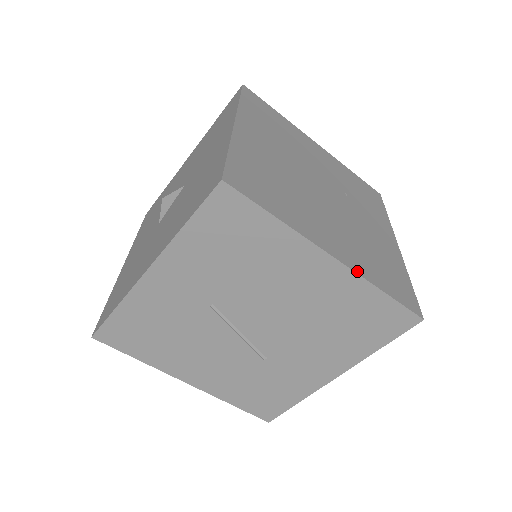
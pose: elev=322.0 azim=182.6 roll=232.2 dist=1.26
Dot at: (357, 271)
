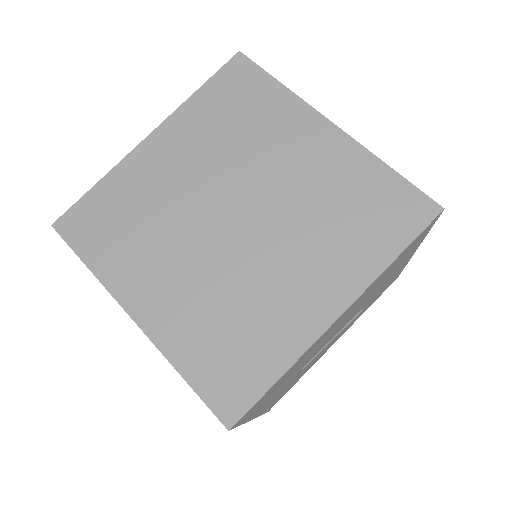
Dot at: (362, 287)
